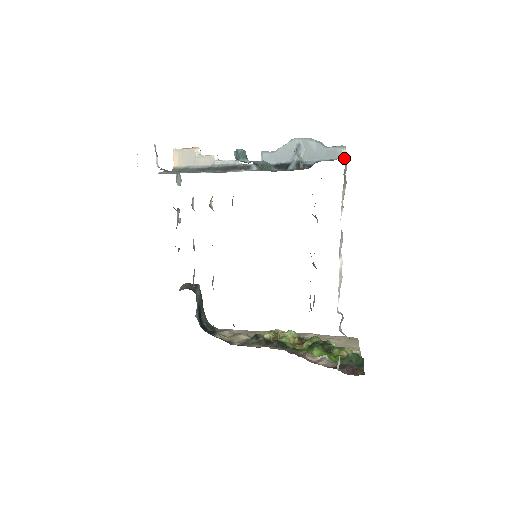
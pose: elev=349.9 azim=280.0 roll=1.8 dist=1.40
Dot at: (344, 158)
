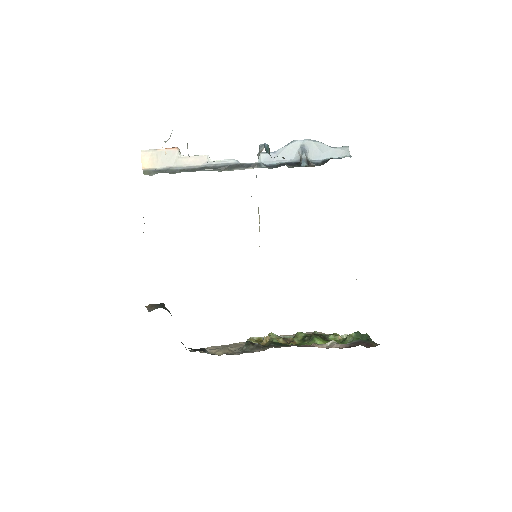
Dot at: (351, 156)
